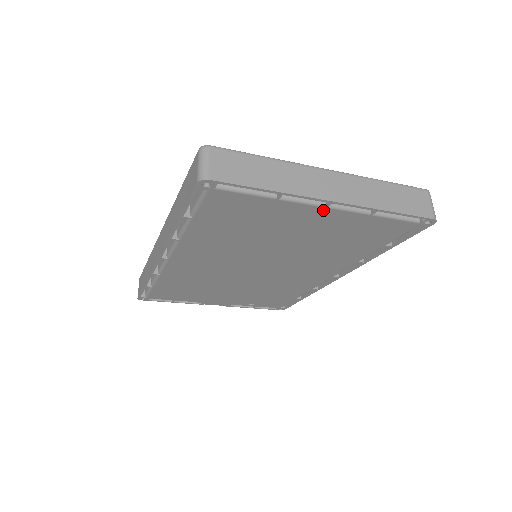
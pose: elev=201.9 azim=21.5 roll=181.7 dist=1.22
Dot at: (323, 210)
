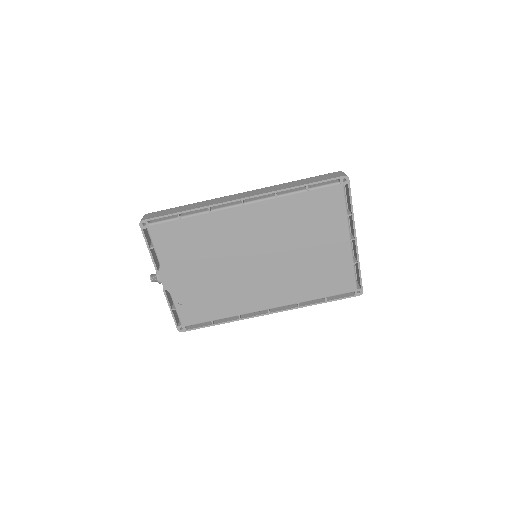
Dot at: (347, 241)
